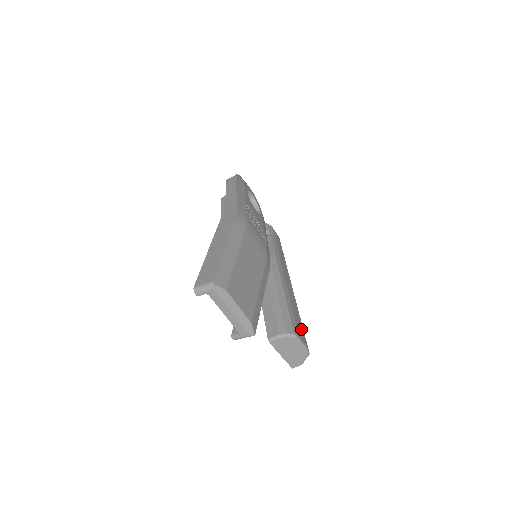
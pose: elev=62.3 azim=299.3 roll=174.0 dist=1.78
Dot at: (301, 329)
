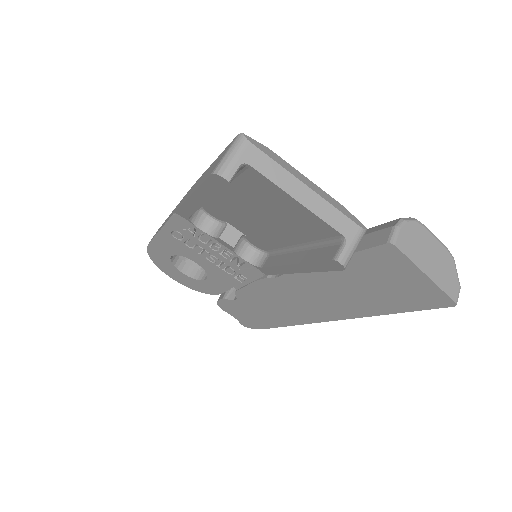
Dot at: occluded
